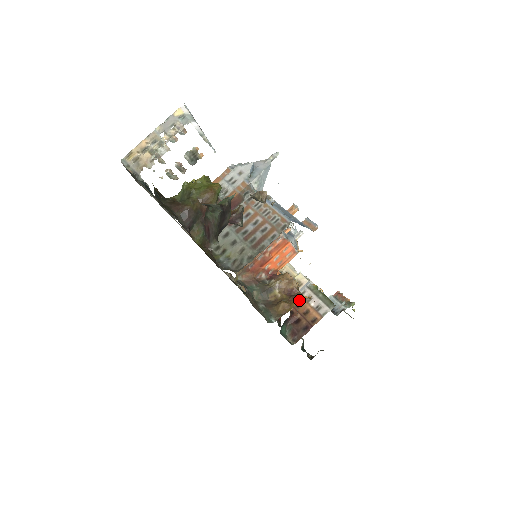
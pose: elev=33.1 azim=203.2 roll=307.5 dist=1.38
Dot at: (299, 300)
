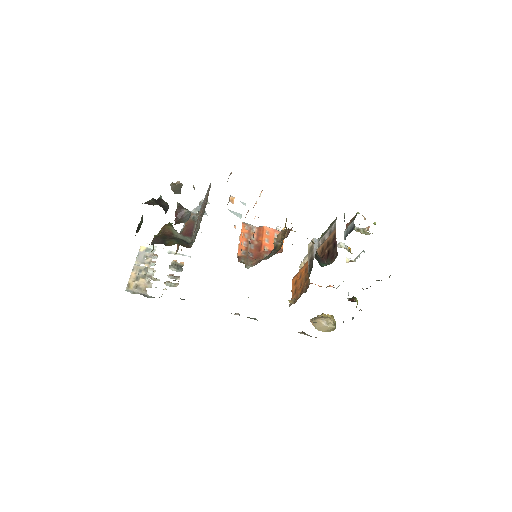
Dot at: (286, 221)
